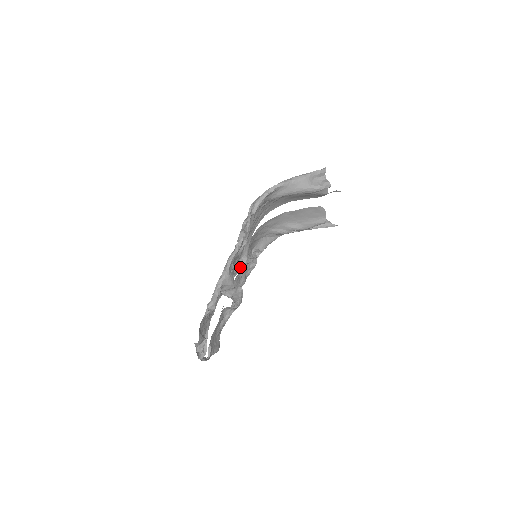
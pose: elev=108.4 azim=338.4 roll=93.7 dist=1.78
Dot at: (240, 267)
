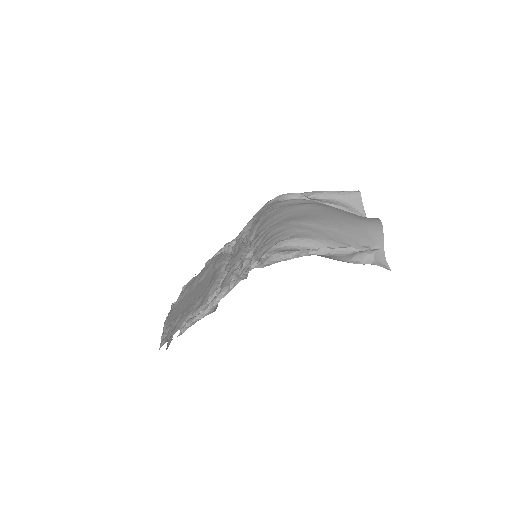
Dot at: occluded
